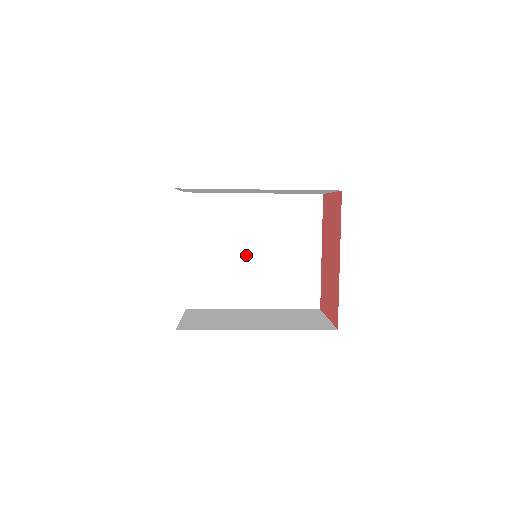
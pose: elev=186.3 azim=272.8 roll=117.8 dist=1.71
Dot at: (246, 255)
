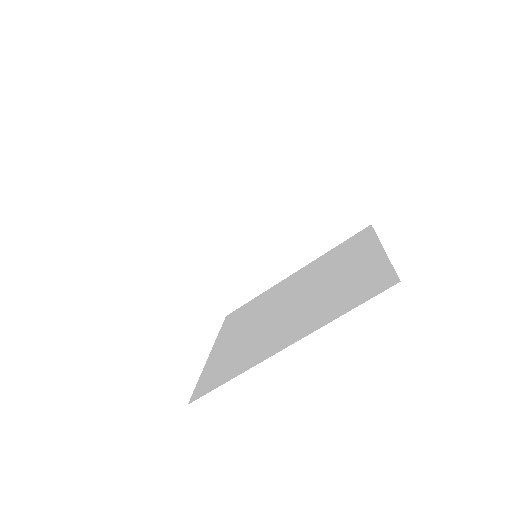
Dot at: (281, 311)
